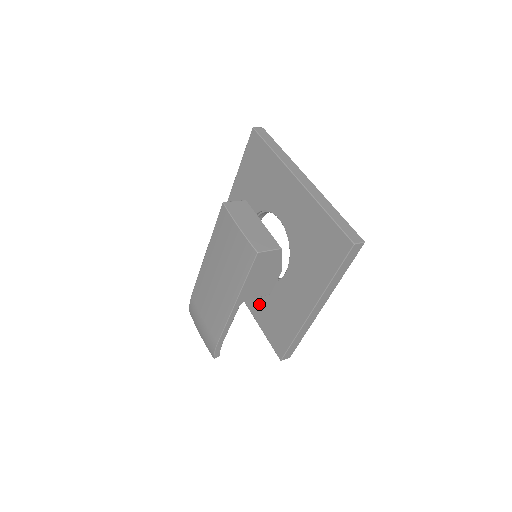
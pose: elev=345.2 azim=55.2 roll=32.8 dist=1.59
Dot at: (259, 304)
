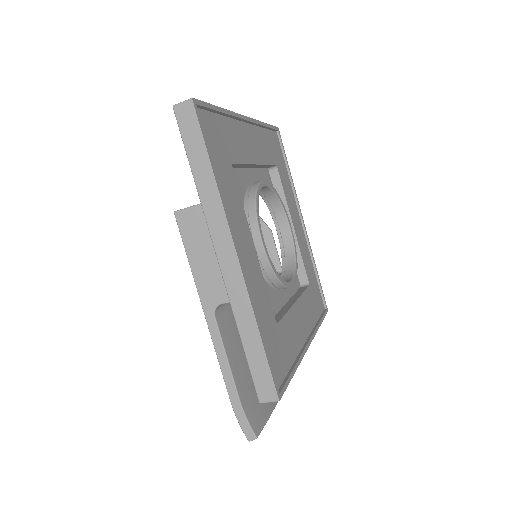
Dot at: occluded
